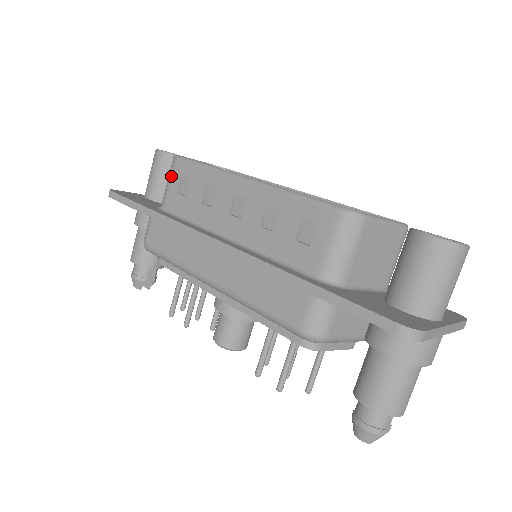
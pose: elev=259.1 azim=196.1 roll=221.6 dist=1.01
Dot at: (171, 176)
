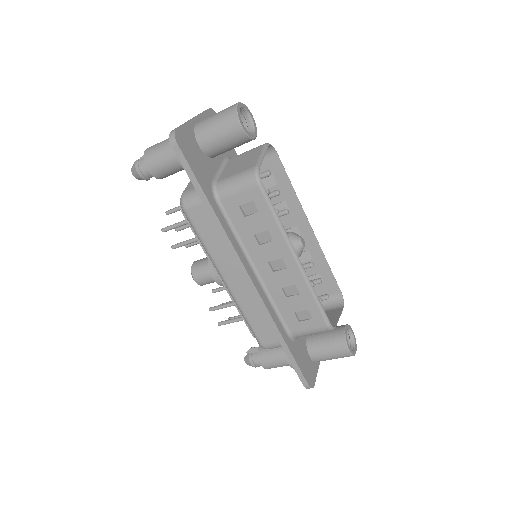
Dot at: (243, 189)
